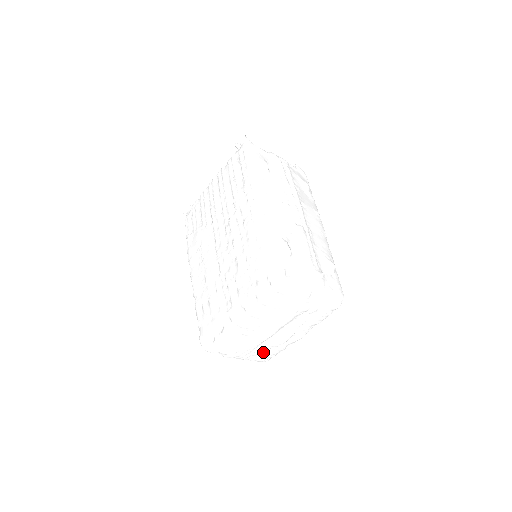
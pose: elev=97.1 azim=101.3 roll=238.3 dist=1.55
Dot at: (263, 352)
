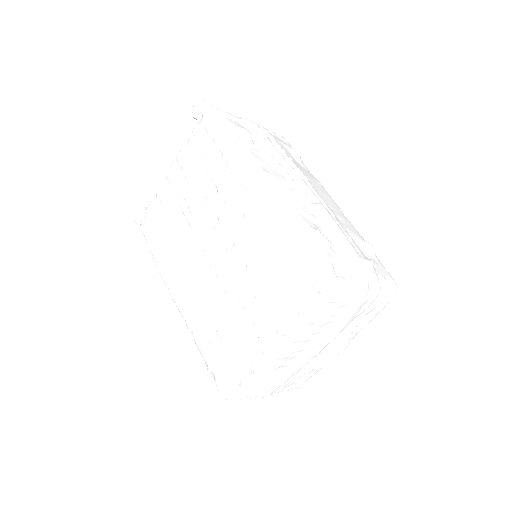
Dot at: (299, 378)
